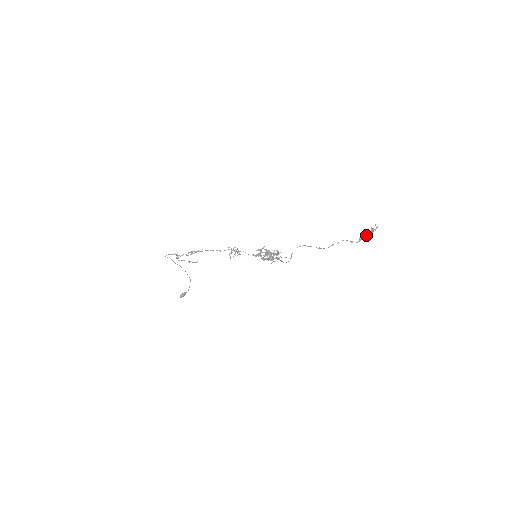
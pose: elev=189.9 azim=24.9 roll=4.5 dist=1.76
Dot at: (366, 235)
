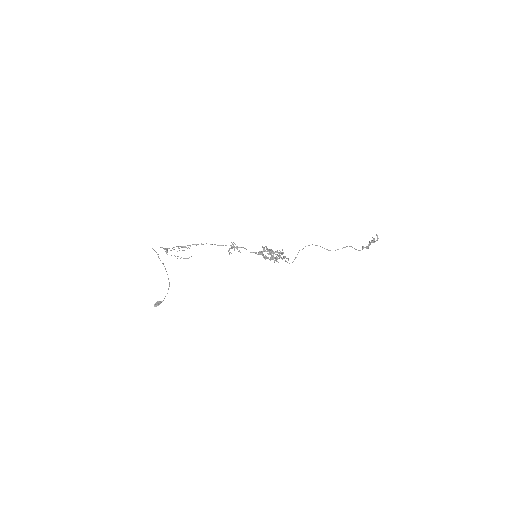
Dot at: (369, 244)
